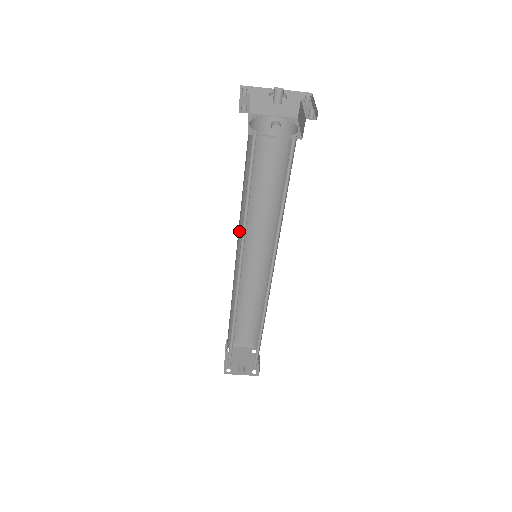
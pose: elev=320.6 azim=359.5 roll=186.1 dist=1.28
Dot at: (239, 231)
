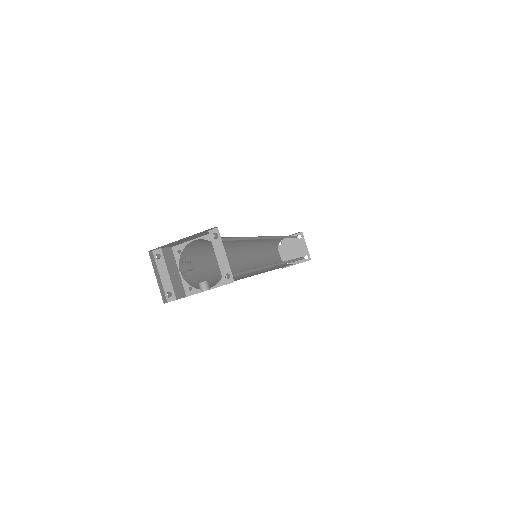
Dot at: (230, 256)
